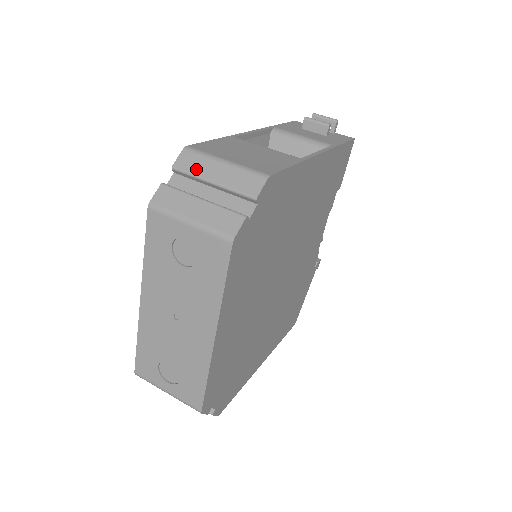
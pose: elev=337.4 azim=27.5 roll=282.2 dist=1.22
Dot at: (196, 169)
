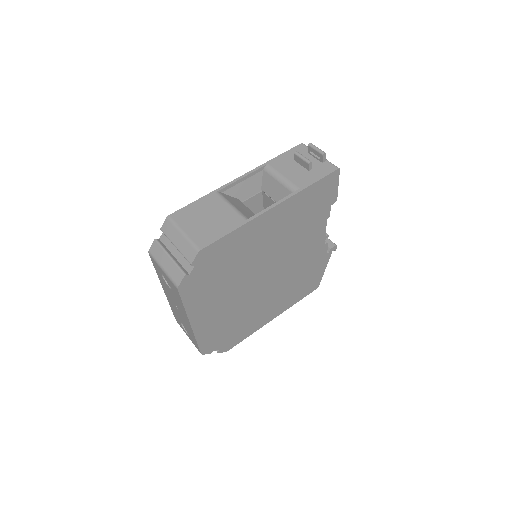
Dot at: (170, 235)
